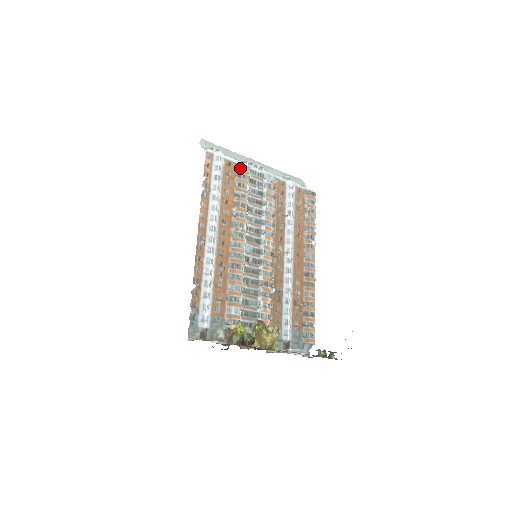
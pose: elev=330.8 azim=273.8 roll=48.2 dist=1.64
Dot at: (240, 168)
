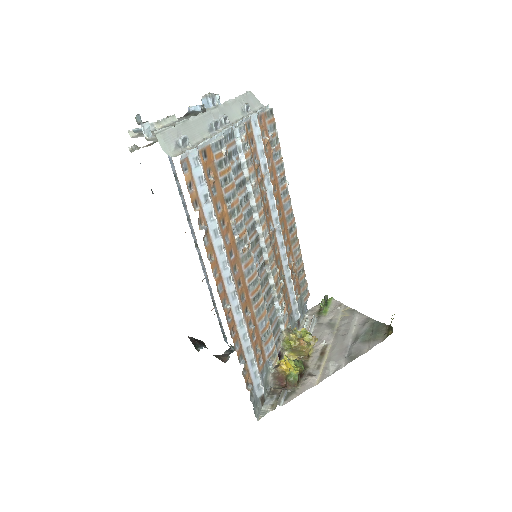
Dot at: (217, 150)
